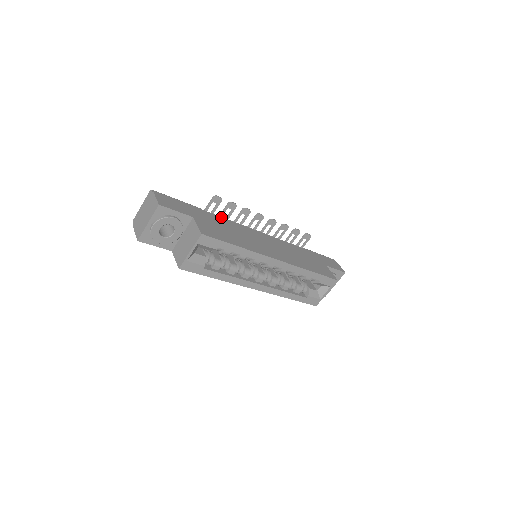
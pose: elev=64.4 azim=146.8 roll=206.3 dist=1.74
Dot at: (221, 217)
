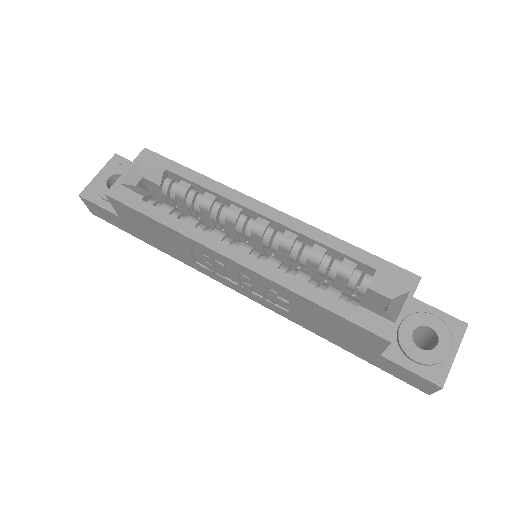
Dot at: occluded
